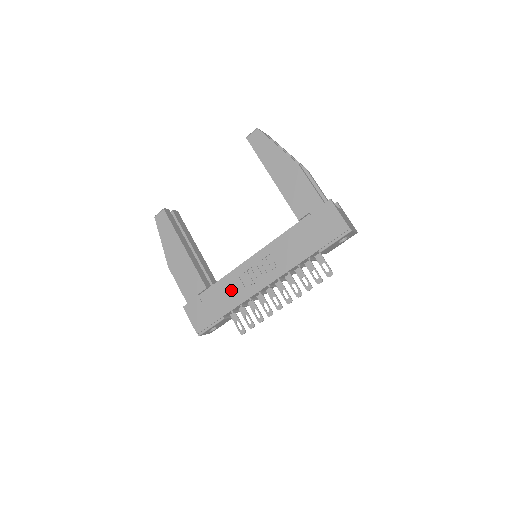
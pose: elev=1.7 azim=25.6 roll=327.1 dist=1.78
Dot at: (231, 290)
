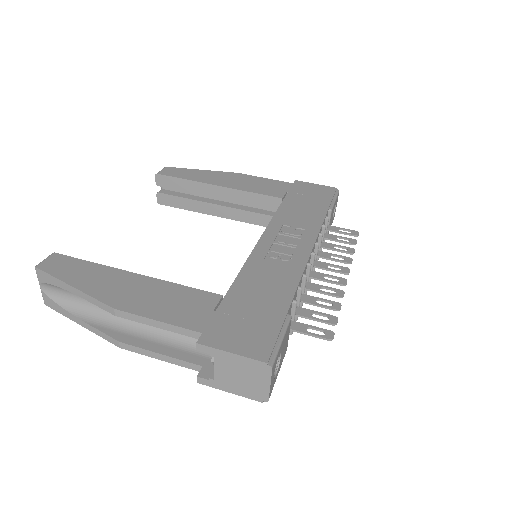
Dot at: (267, 277)
